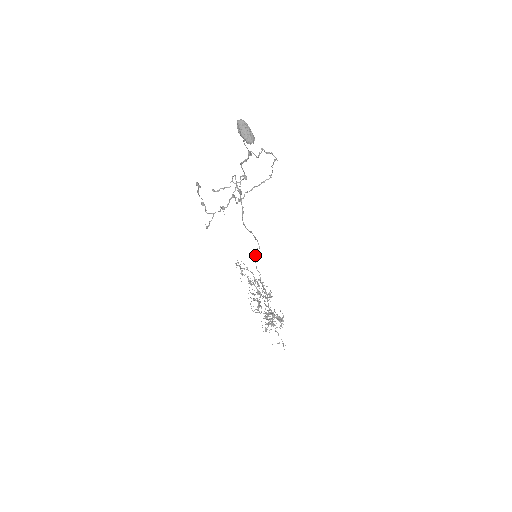
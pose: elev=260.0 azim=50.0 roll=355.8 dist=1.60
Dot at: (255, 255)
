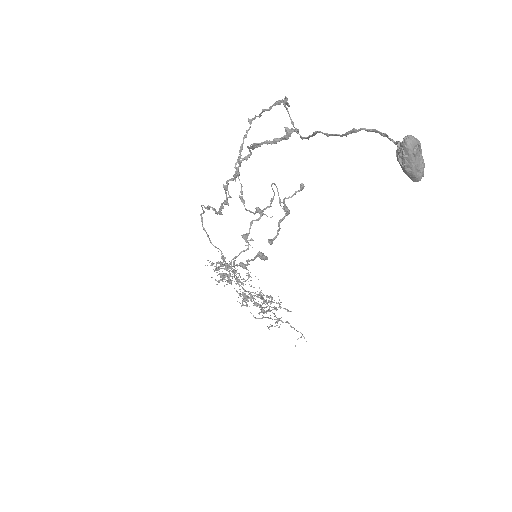
Dot at: occluded
